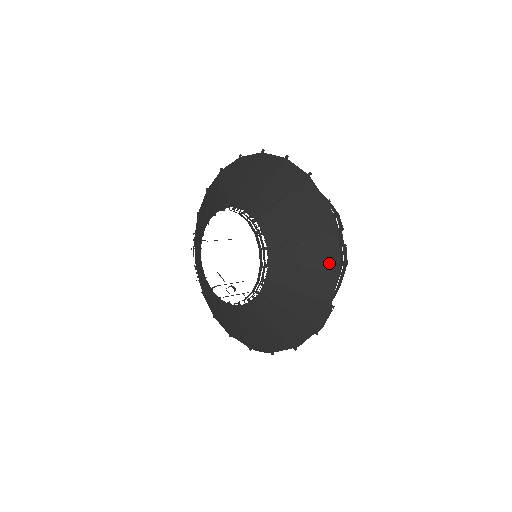
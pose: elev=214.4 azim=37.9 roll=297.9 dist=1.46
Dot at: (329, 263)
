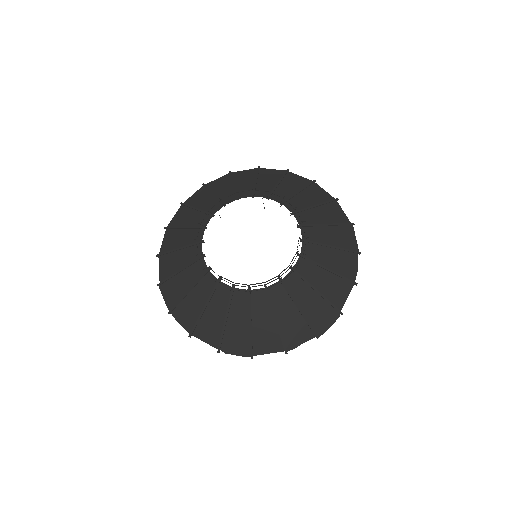
Dot at: (349, 272)
